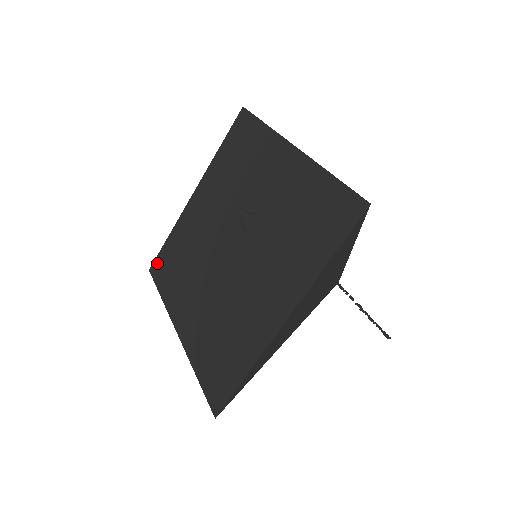
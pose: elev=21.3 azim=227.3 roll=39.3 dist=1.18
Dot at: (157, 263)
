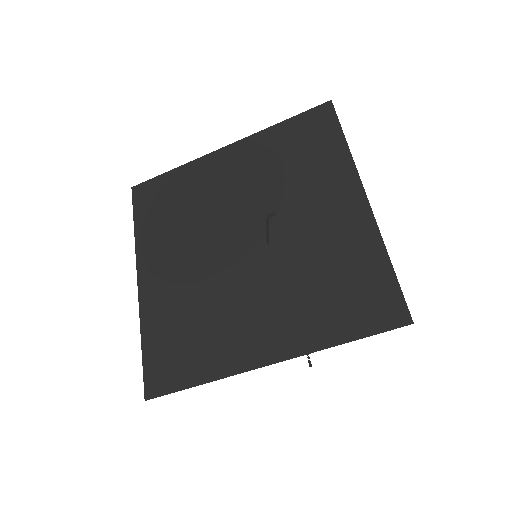
Dot at: (146, 188)
